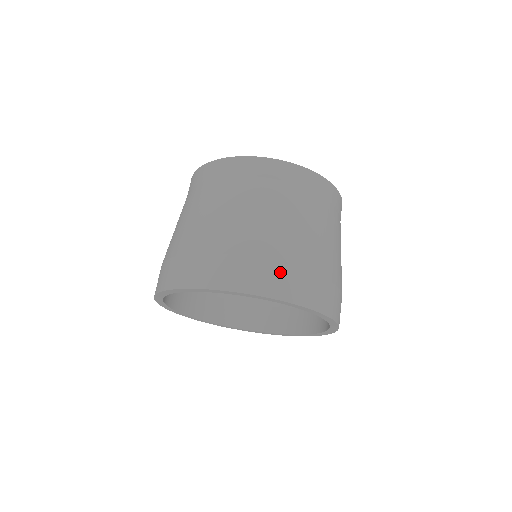
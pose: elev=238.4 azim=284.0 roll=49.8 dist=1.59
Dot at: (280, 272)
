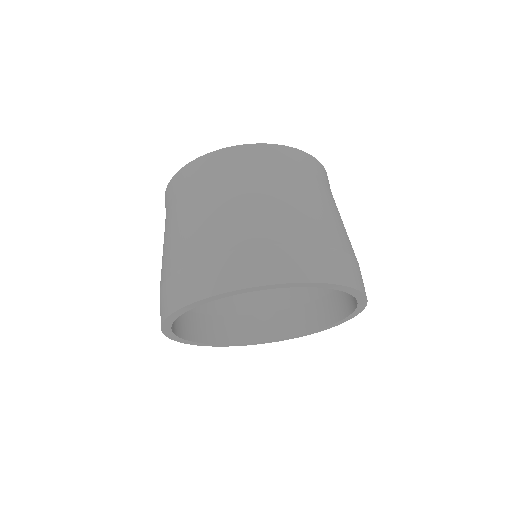
Dot at: (275, 254)
